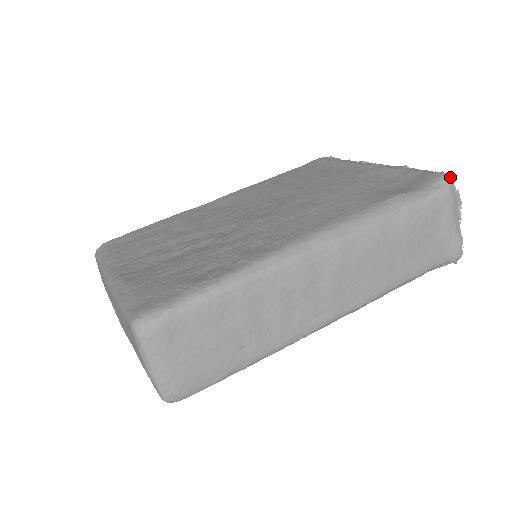
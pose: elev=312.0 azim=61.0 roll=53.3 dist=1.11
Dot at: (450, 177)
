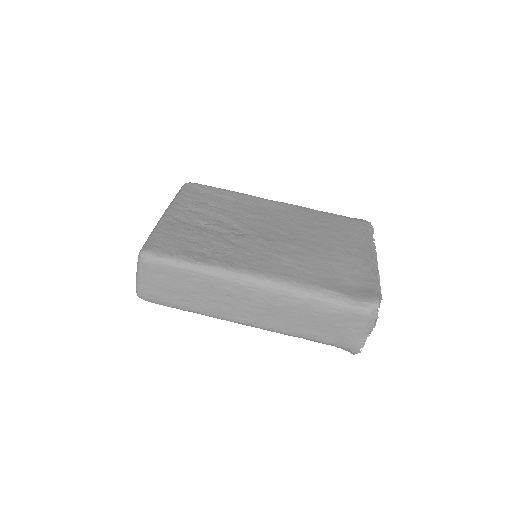
Dot at: (378, 306)
